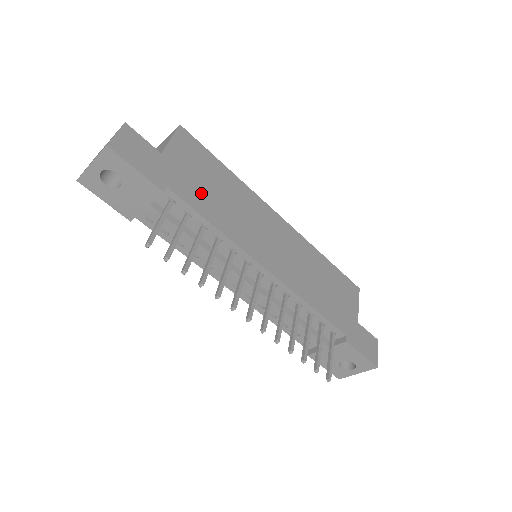
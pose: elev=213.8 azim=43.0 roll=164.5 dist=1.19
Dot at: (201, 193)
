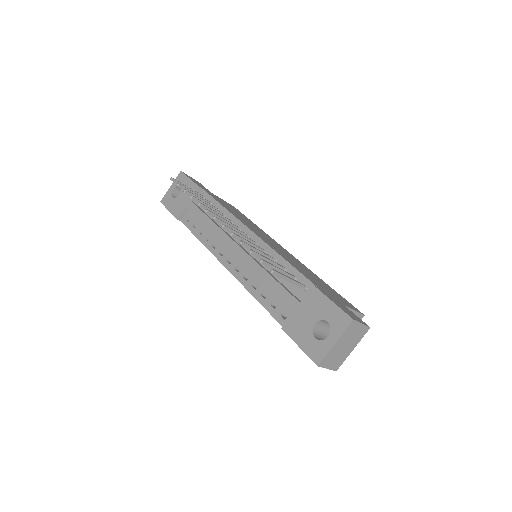
Dot at: (225, 205)
